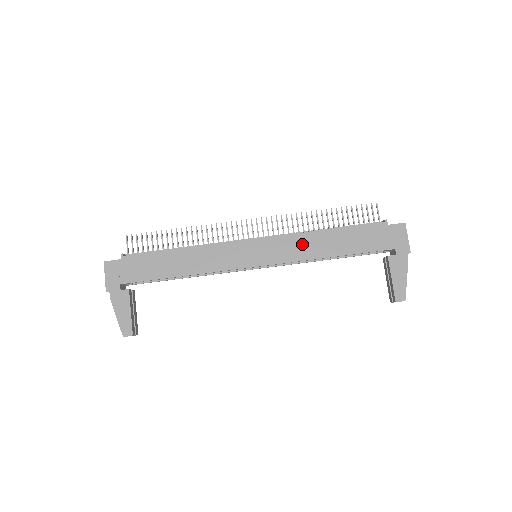
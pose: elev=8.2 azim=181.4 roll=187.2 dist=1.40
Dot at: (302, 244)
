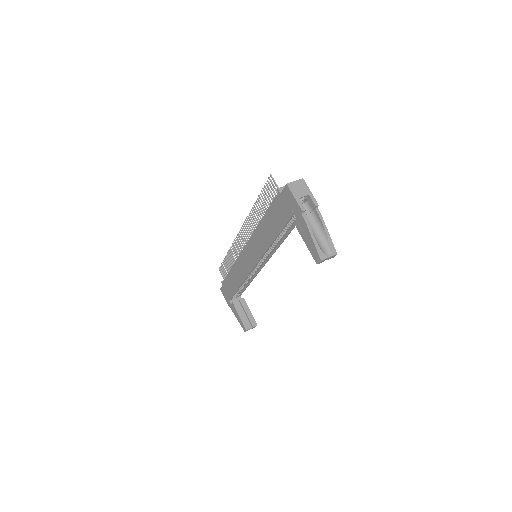
Dot at: (259, 239)
